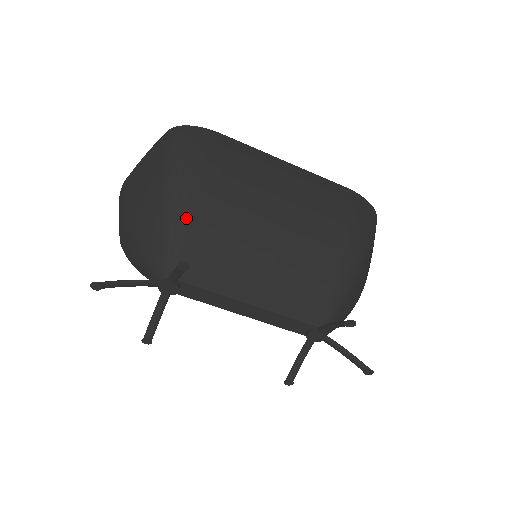
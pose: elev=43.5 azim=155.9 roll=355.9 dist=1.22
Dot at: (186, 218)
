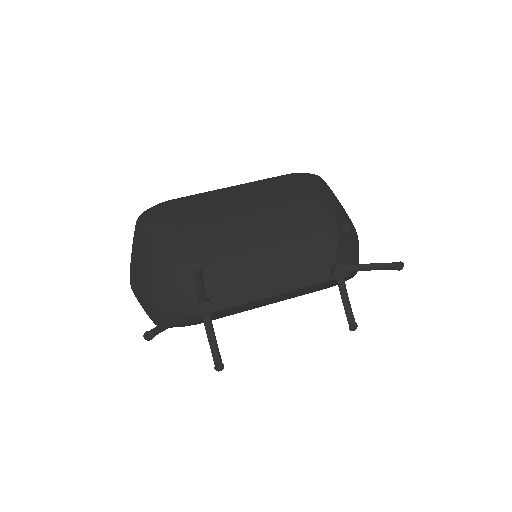
Dot at: (183, 255)
